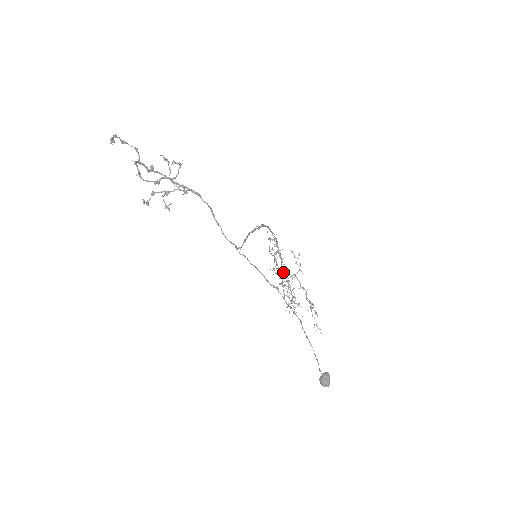
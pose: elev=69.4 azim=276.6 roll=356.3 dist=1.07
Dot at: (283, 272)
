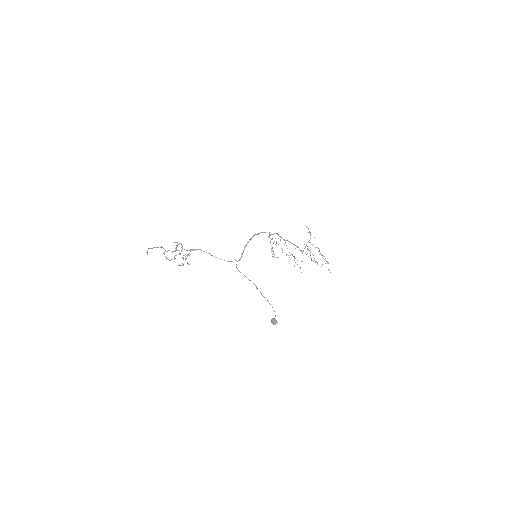
Dot at: occluded
